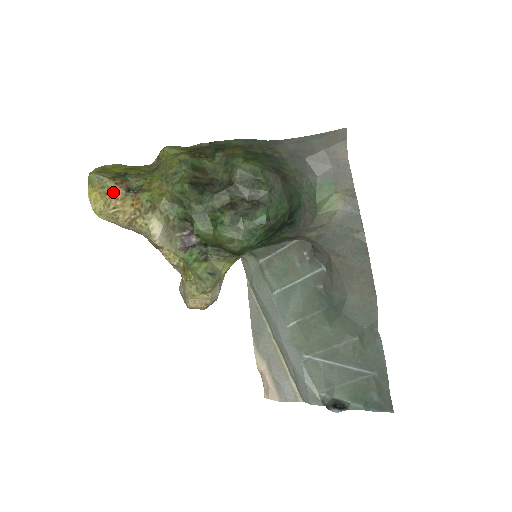
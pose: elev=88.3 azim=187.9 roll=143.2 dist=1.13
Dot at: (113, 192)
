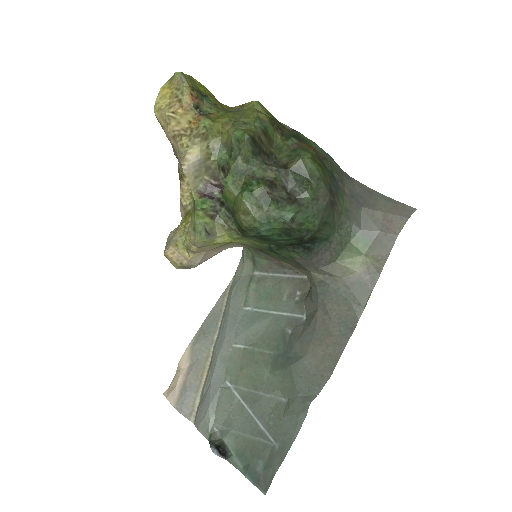
Dot at: (183, 98)
